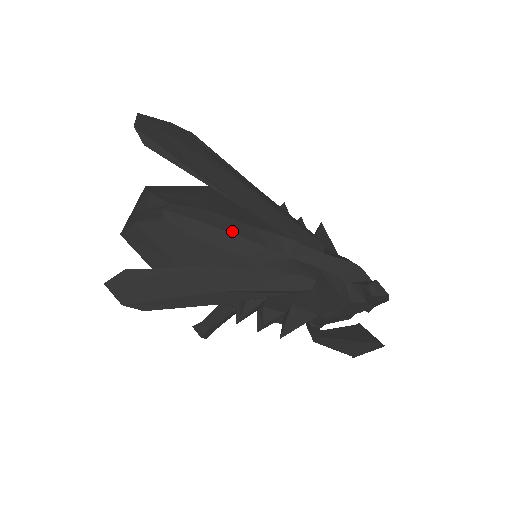
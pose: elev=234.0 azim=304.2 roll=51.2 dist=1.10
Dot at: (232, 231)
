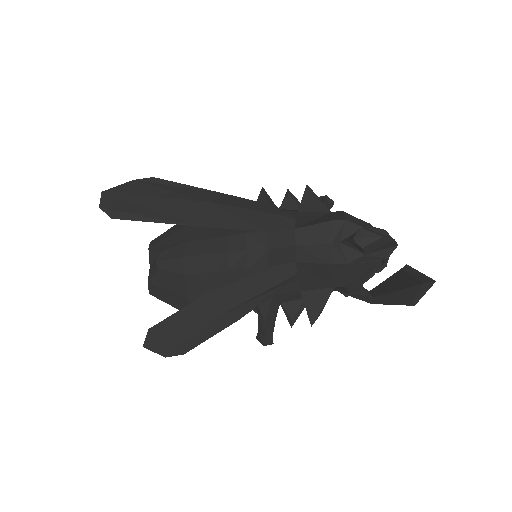
Dot at: (210, 252)
